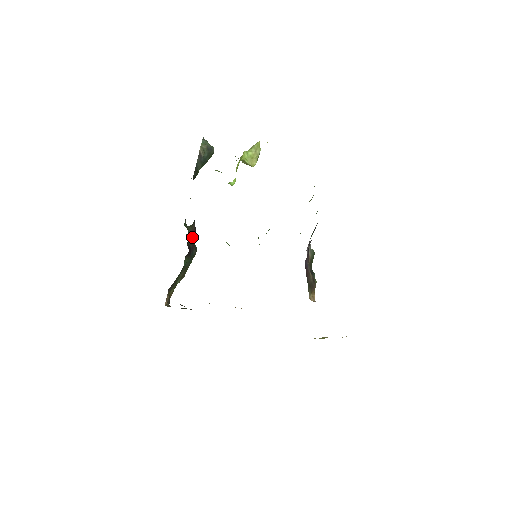
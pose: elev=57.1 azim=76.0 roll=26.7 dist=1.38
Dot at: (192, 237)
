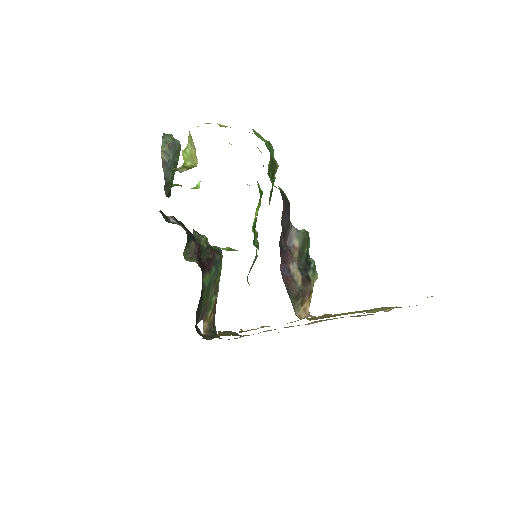
Dot at: (195, 258)
